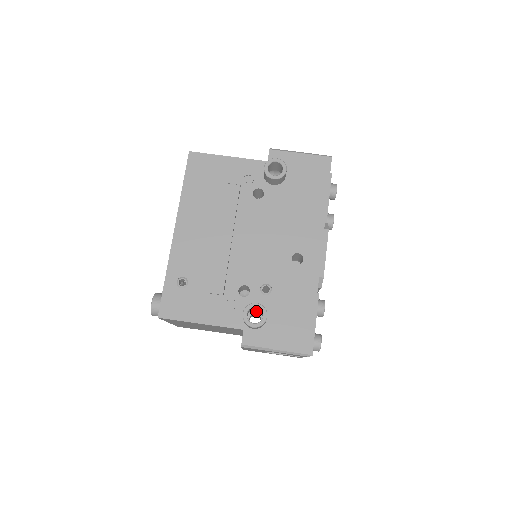
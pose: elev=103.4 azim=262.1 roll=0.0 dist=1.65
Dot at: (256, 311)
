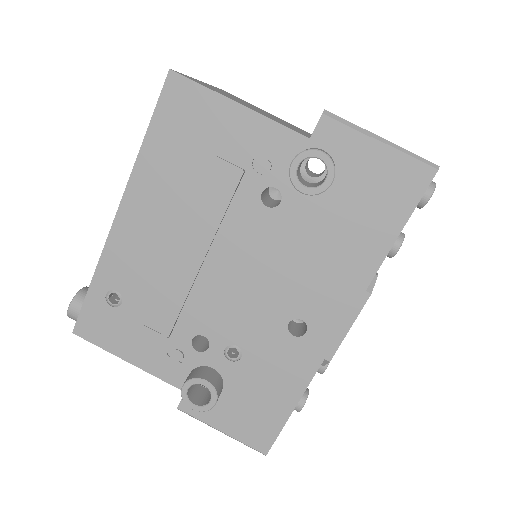
Dot at: occluded
